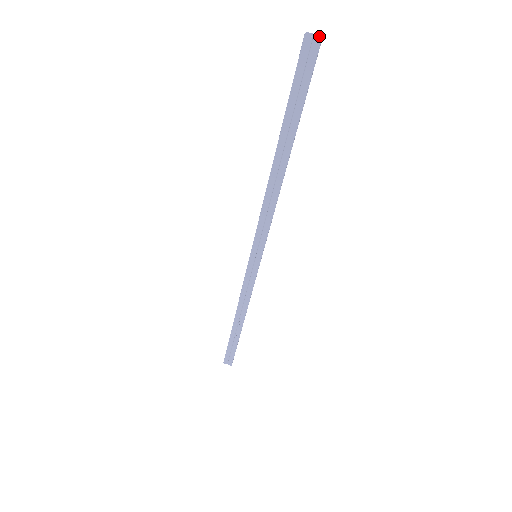
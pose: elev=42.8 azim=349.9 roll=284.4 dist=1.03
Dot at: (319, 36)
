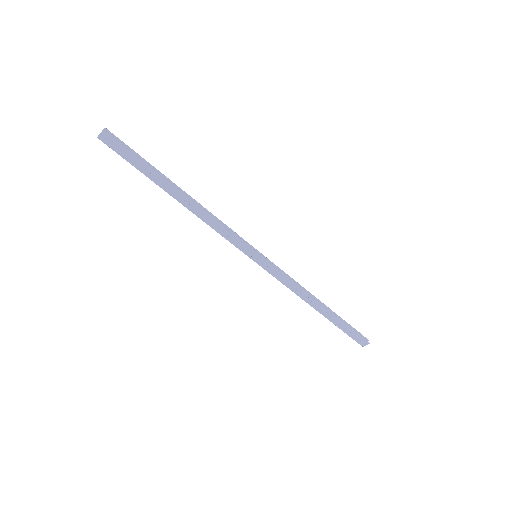
Dot at: (104, 129)
